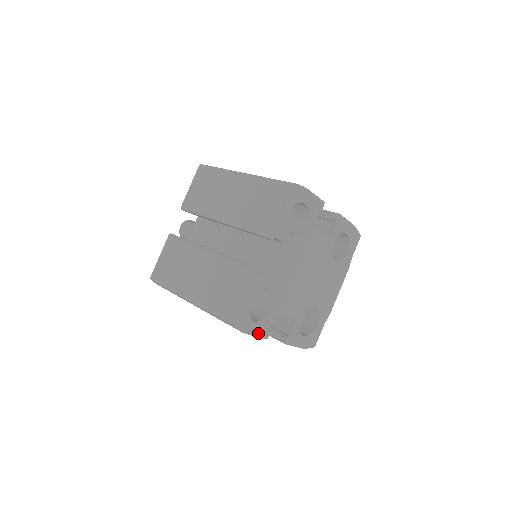
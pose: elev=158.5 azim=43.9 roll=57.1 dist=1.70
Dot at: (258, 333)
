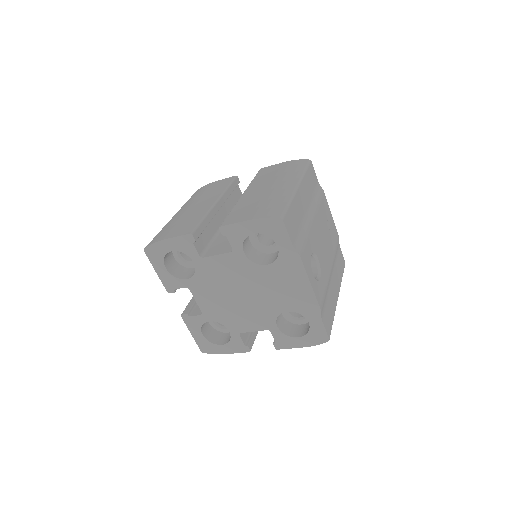
Dot at: (235, 350)
